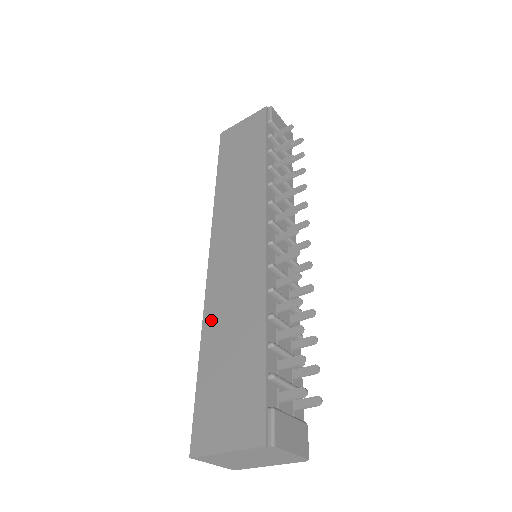
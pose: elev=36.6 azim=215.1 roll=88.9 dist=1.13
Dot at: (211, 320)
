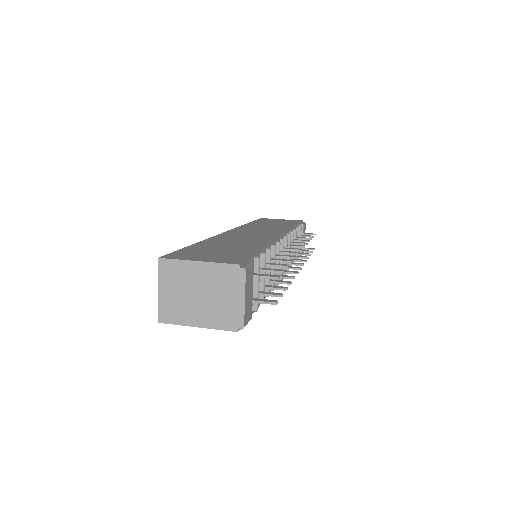
Dot at: (215, 240)
